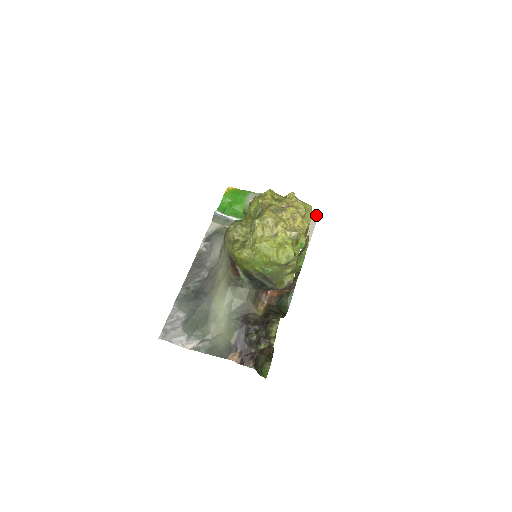
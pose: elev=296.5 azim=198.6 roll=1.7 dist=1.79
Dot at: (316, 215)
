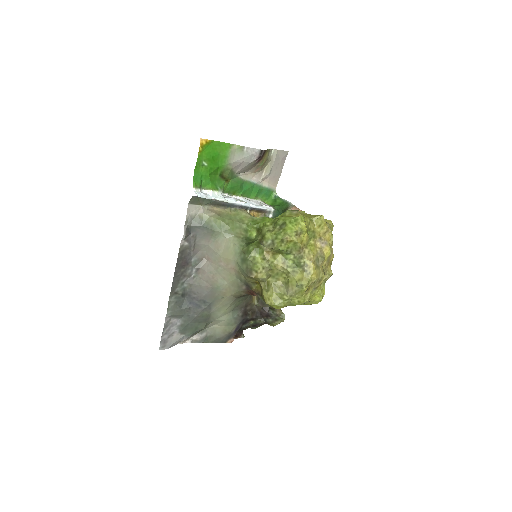
Dot at: (287, 152)
